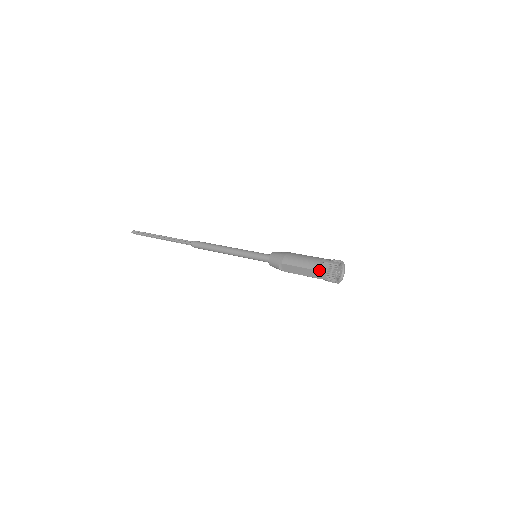
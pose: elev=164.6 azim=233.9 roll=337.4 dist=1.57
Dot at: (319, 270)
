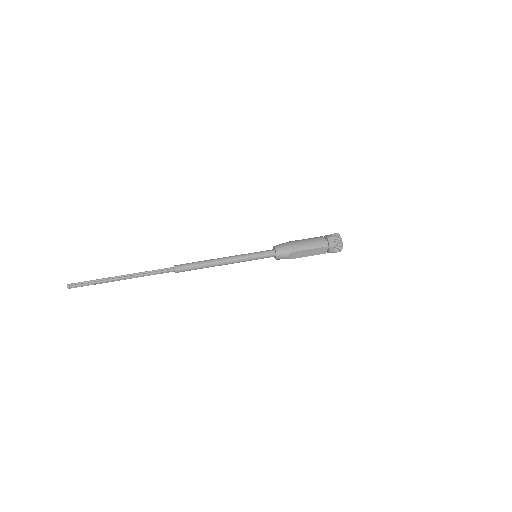
Dot at: (326, 246)
